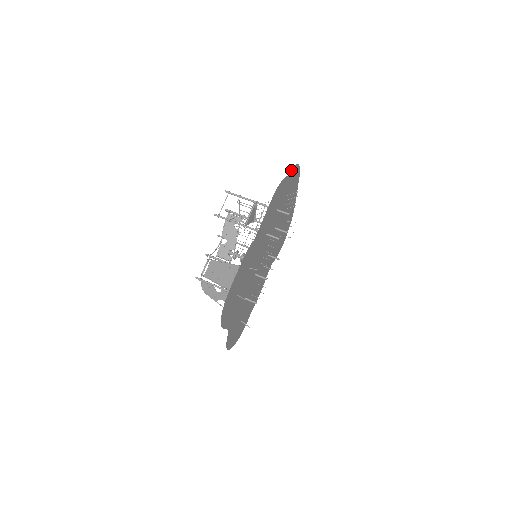
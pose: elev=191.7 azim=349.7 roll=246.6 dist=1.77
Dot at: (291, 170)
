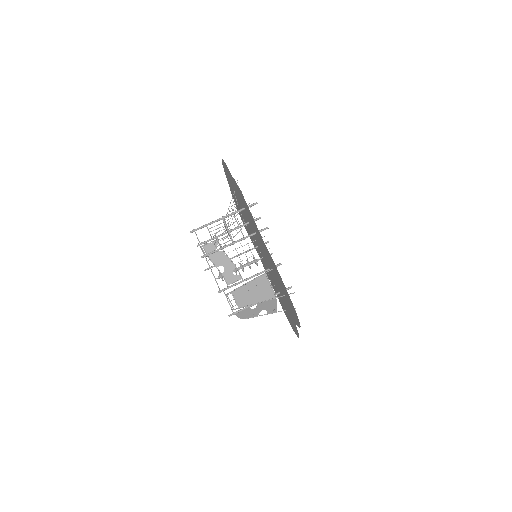
Dot at: (228, 169)
